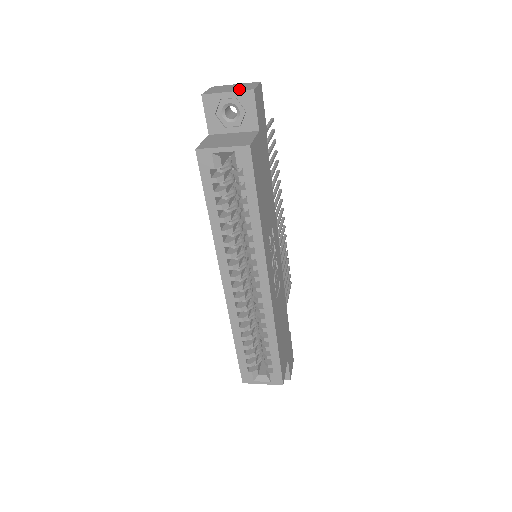
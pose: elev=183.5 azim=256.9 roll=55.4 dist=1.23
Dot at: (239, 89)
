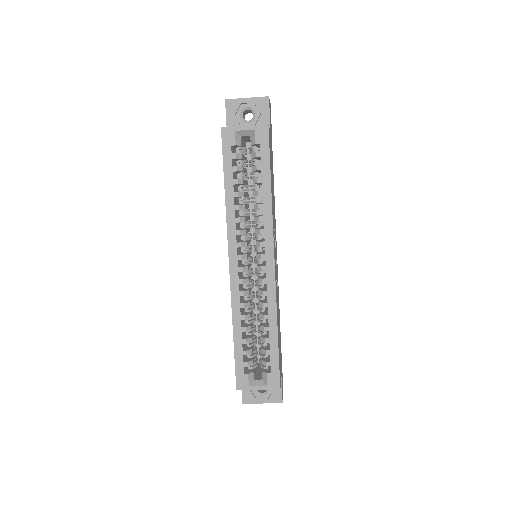
Dot at: (256, 98)
